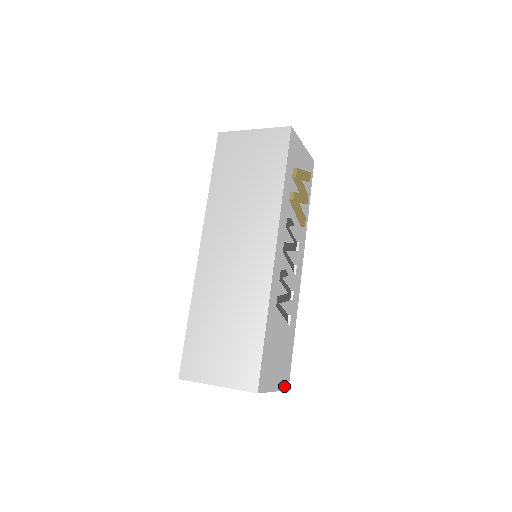
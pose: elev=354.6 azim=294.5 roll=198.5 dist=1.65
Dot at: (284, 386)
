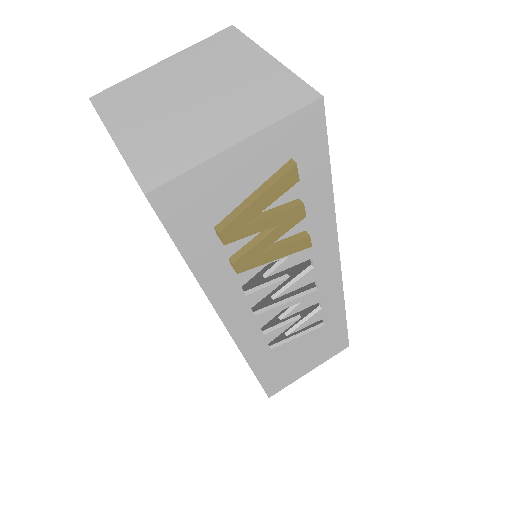
Dot at: (335, 352)
